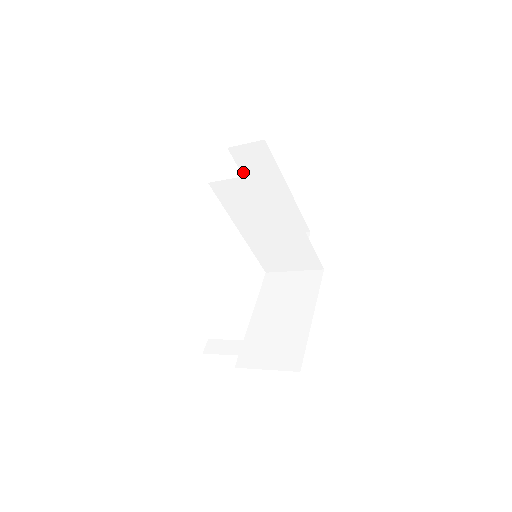
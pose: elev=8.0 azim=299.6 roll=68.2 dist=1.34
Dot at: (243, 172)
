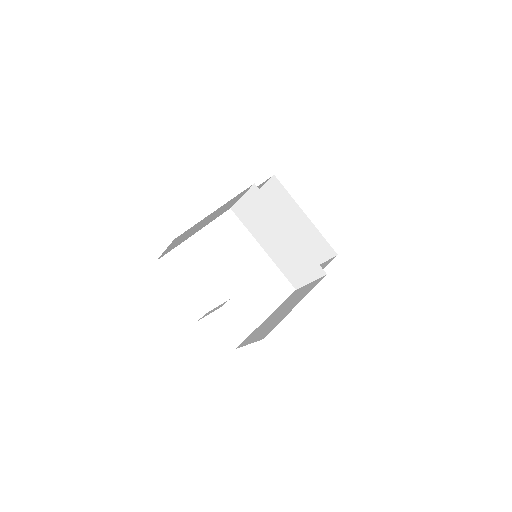
Dot at: (275, 208)
